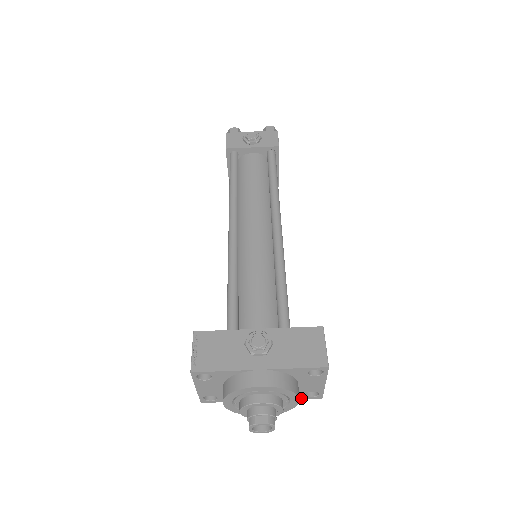
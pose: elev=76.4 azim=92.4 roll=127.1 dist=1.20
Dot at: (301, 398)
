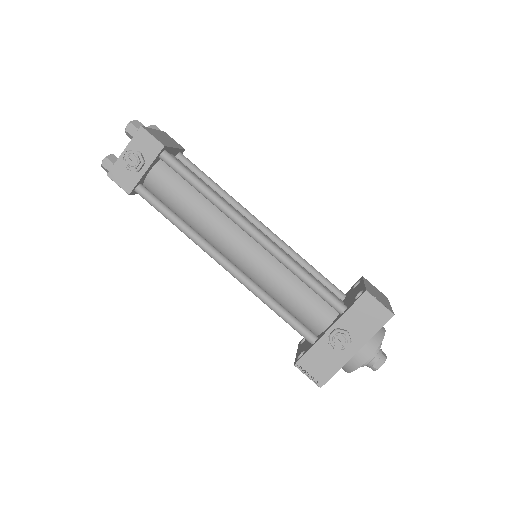
Dot at: occluded
